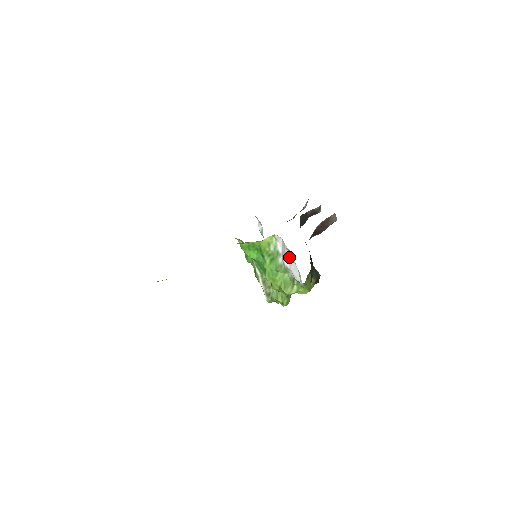
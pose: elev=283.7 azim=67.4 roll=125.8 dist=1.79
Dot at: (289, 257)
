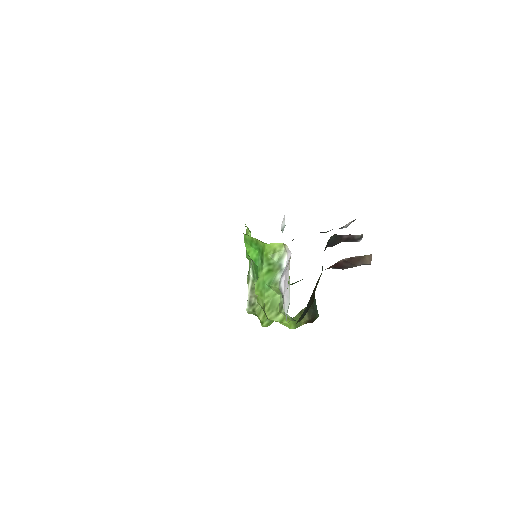
Dot at: (287, 280)
